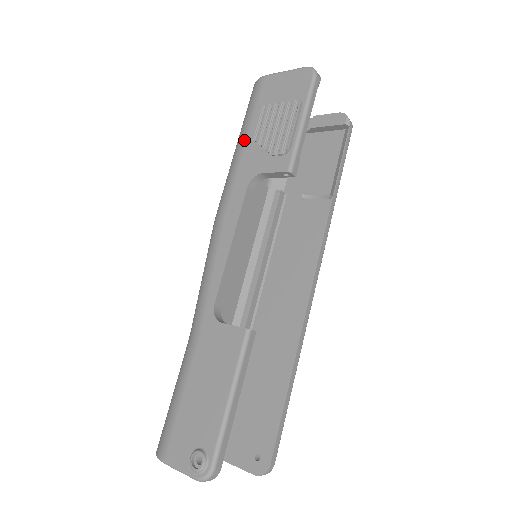
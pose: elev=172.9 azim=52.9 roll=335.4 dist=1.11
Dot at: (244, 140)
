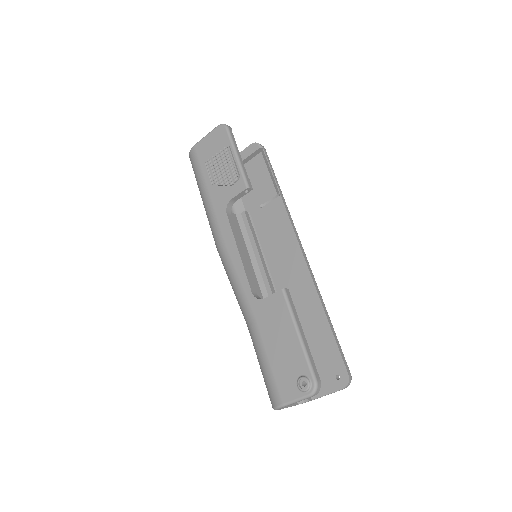
Dot at: (205, 189)
